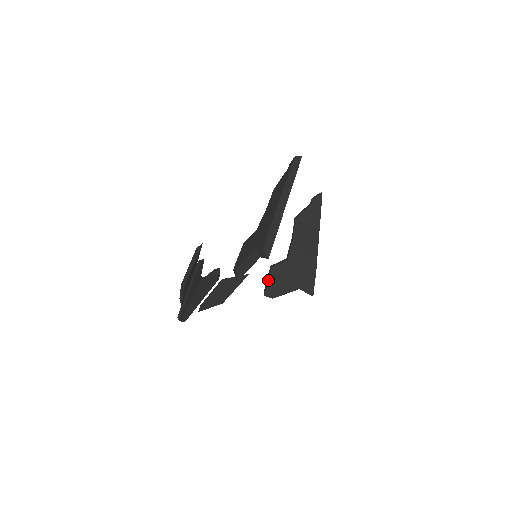
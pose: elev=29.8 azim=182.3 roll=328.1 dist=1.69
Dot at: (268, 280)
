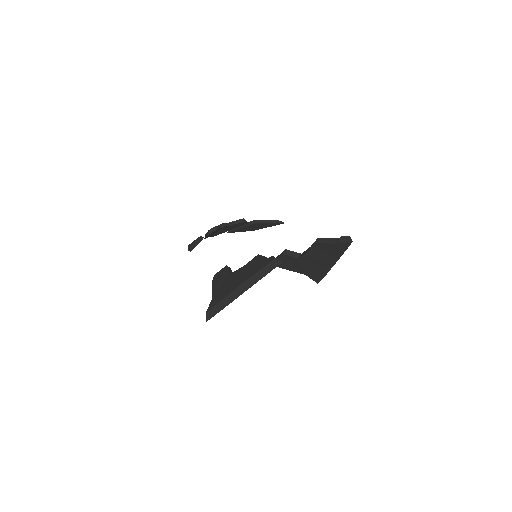
Dot at: (278, 258)
